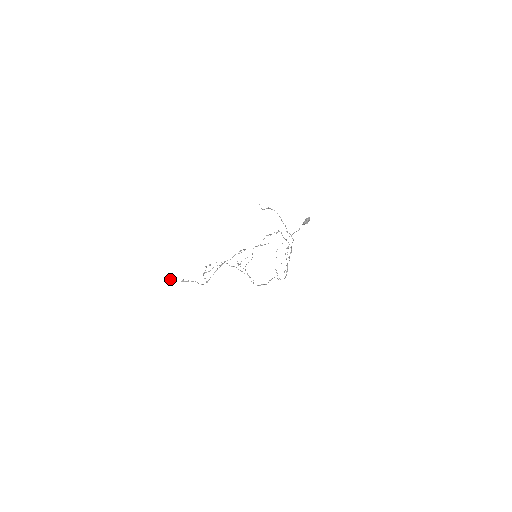
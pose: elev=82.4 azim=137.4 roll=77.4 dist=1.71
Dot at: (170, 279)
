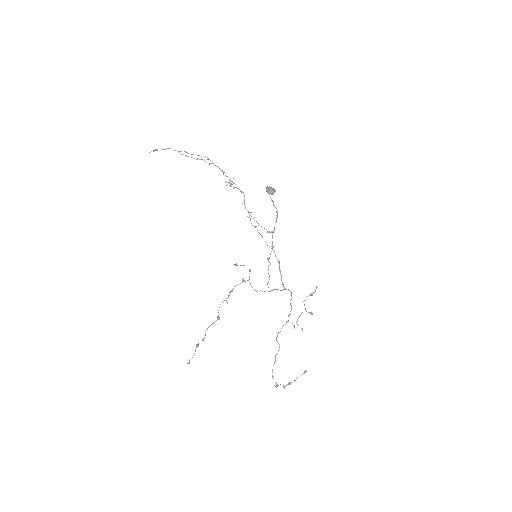
Dot at: (188, 362)
